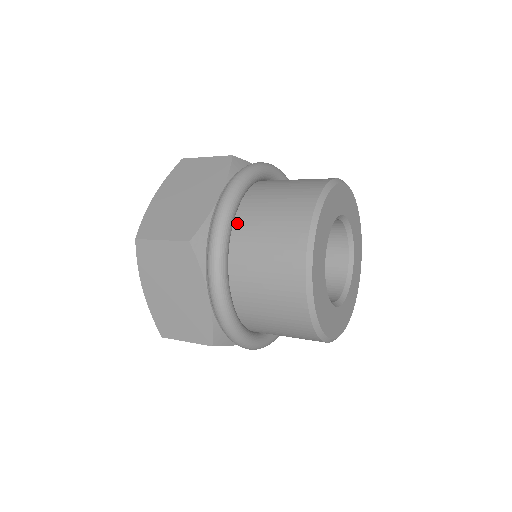
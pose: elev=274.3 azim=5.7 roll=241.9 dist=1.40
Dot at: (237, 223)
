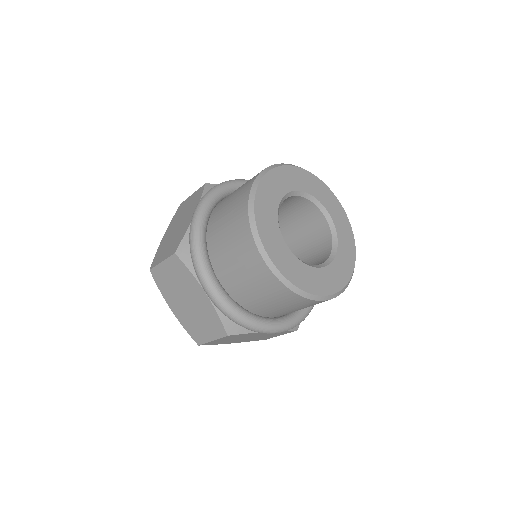
Dot at: (210, 228)
